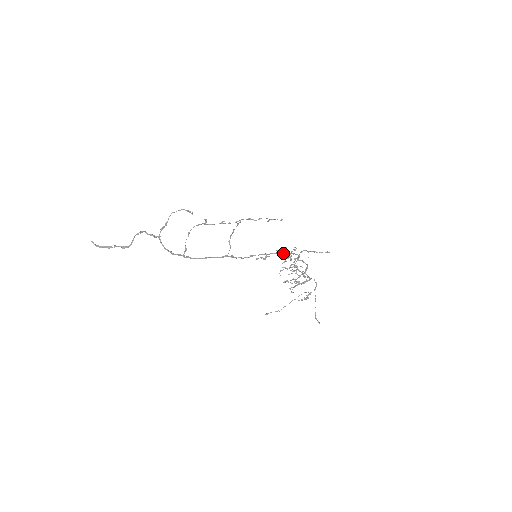
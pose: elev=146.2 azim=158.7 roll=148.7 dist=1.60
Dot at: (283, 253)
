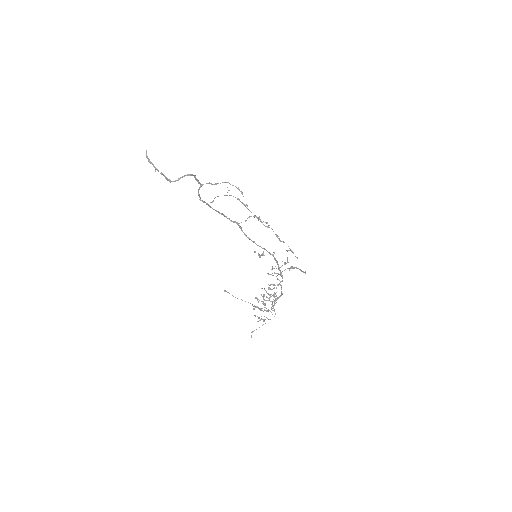
Dot at: (276, 261)
